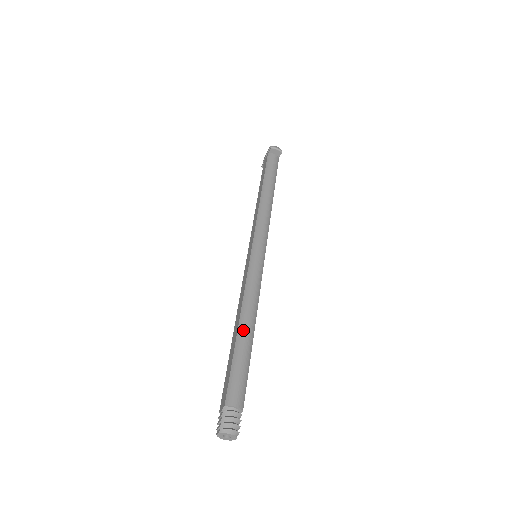
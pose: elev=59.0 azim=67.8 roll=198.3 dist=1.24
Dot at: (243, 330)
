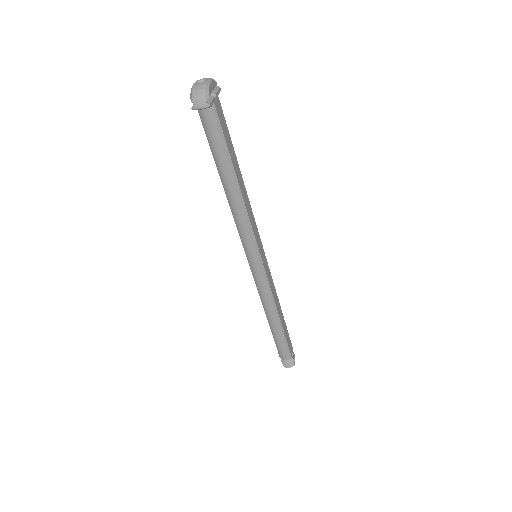
Dot at: (271, 324)
